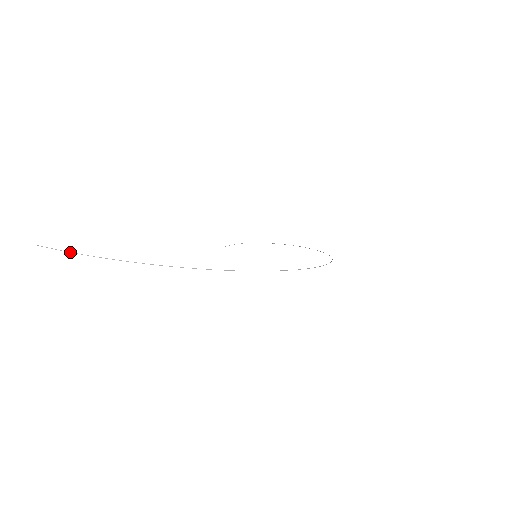
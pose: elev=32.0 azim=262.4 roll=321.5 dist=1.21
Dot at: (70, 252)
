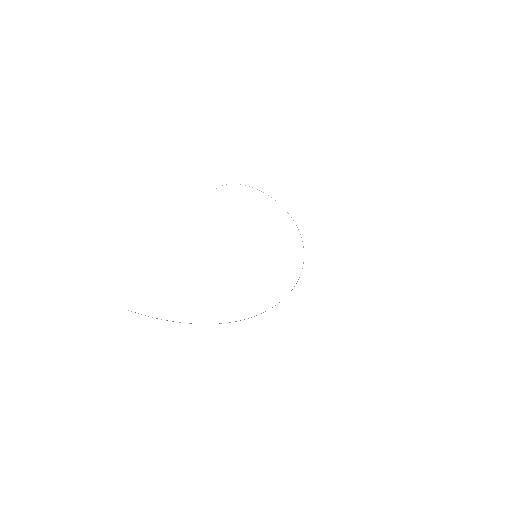
Dot at: (156, 318)
